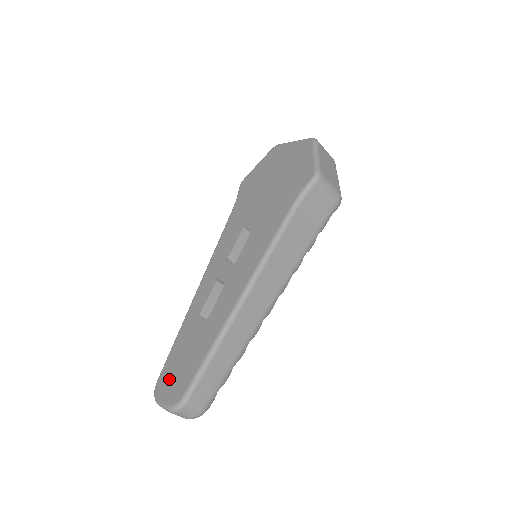
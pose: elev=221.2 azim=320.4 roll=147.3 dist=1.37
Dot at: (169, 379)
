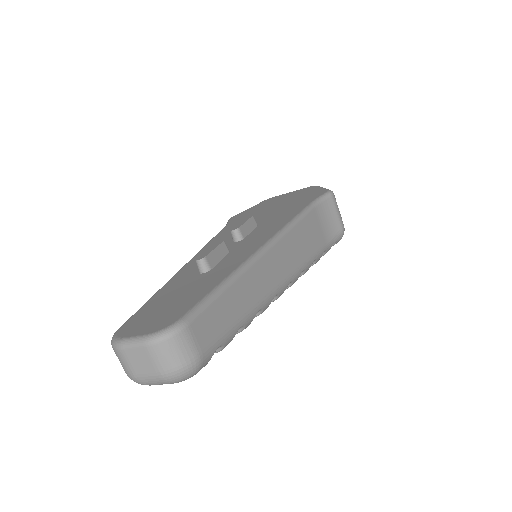
Dot at: (146, 318)
